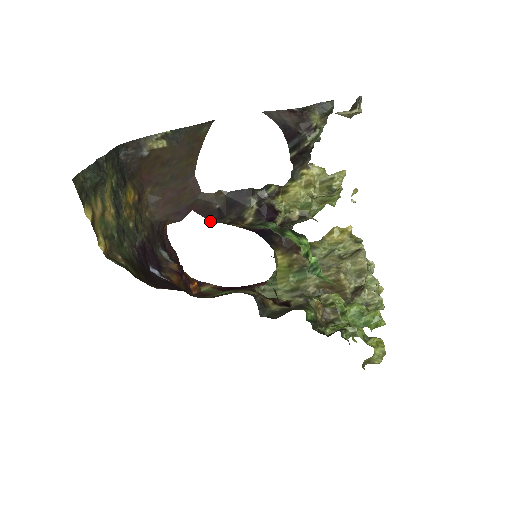
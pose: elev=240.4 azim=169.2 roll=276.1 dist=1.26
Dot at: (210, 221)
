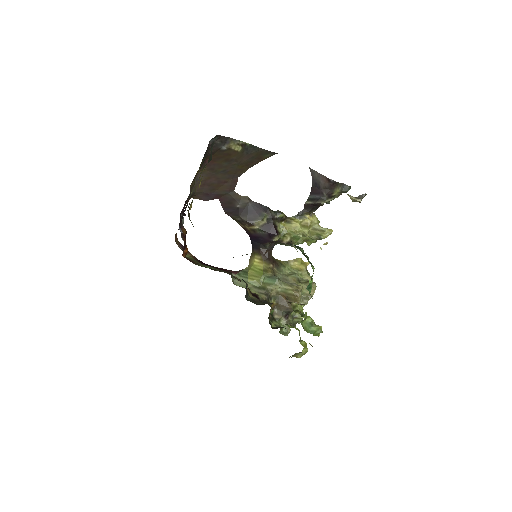
Dot at: (225, 212)
